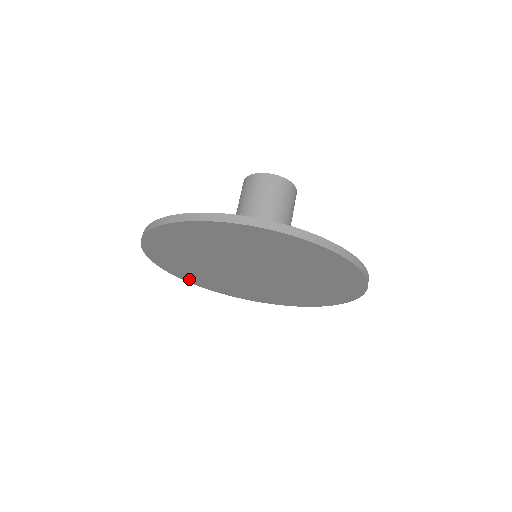
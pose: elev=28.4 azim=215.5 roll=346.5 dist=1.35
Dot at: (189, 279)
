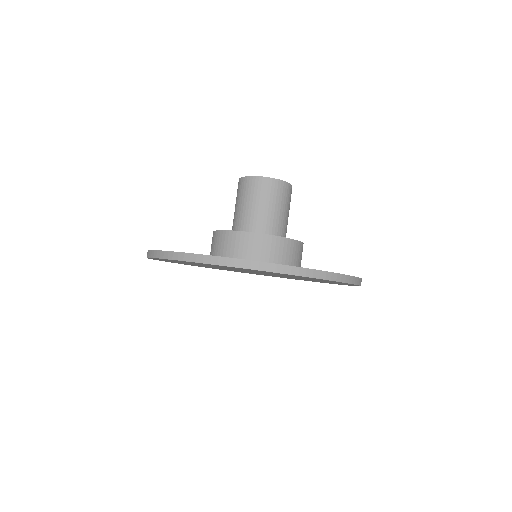
Dot at: occluded
